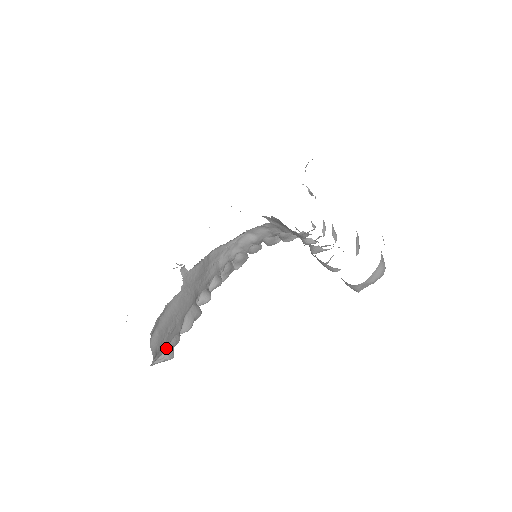
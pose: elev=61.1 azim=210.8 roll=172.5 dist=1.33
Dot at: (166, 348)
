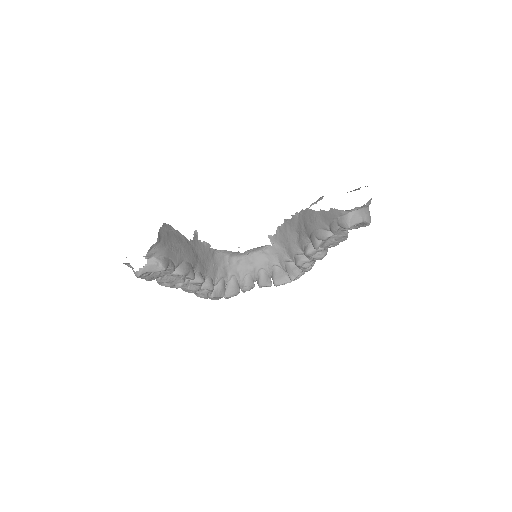
Dot at: (164, 256)
